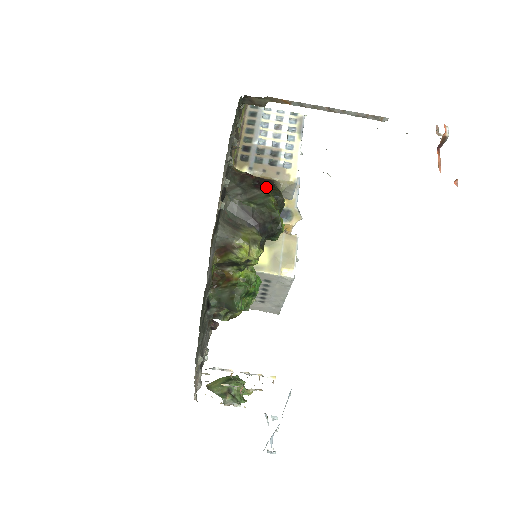
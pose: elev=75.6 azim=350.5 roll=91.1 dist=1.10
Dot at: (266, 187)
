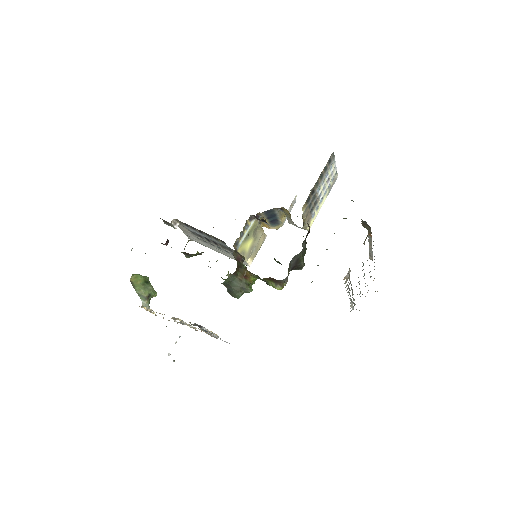
Dot at: occluded
